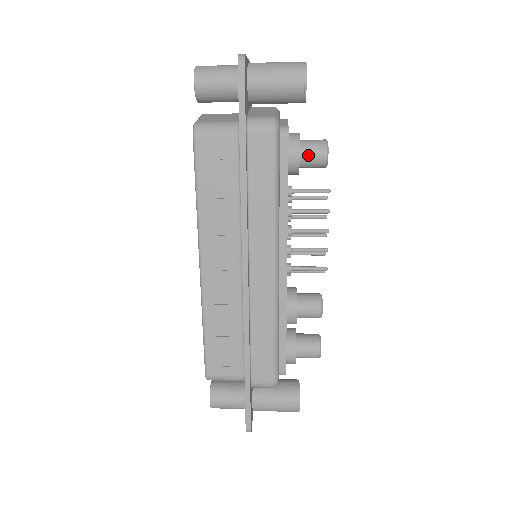
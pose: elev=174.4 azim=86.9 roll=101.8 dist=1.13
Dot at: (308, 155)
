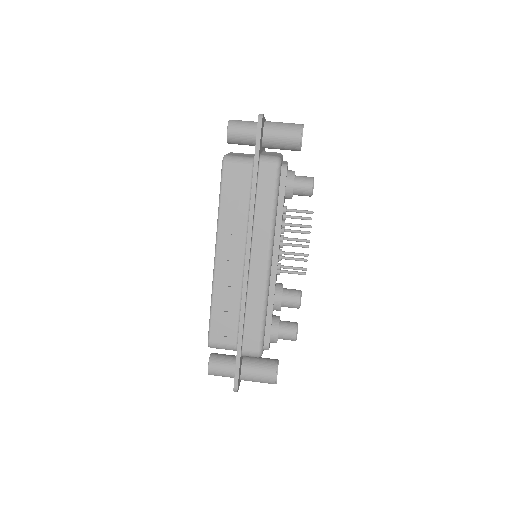
Dot at: (300, 186)
